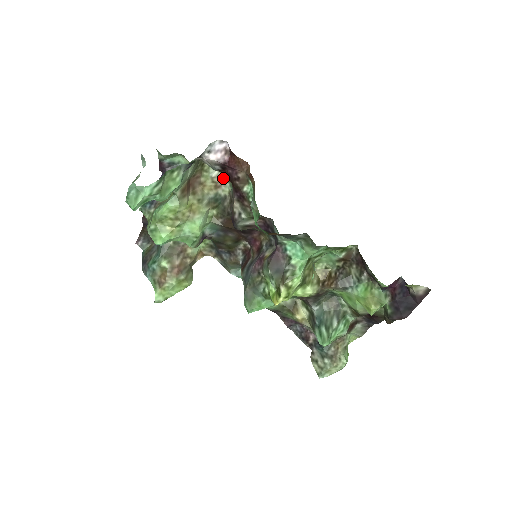
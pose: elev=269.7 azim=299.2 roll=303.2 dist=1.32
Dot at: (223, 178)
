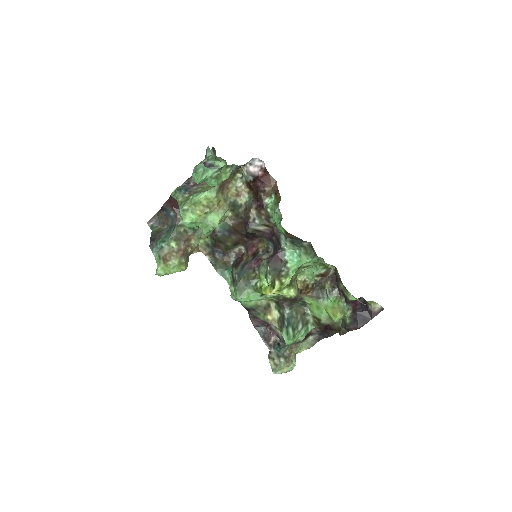
Dot at: (244, 190)
